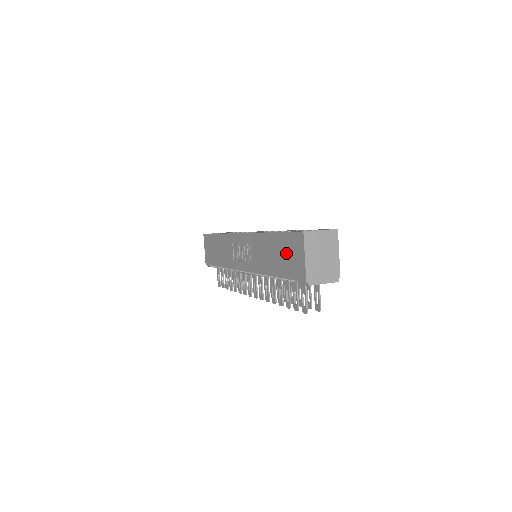
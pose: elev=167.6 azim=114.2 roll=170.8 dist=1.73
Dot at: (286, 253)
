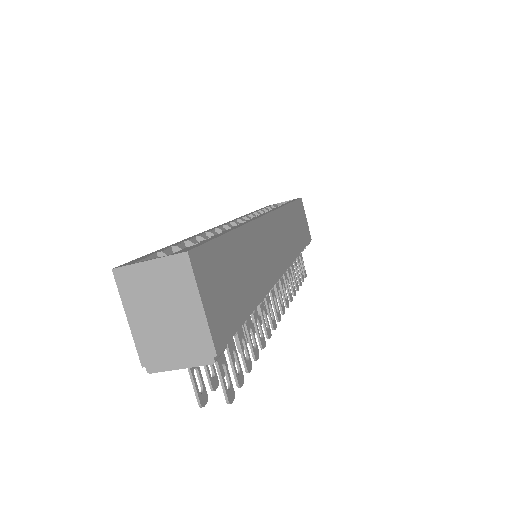
Dot at: occluded
